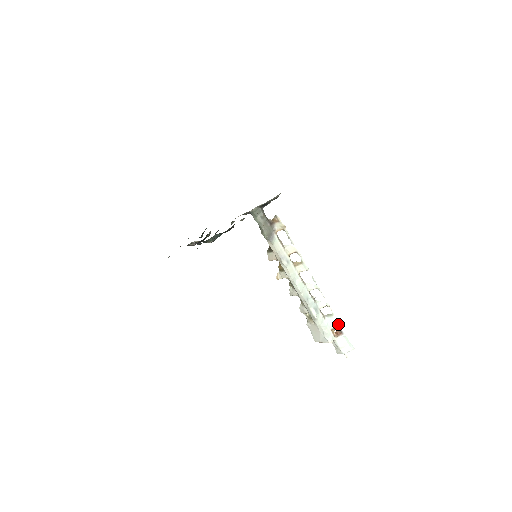
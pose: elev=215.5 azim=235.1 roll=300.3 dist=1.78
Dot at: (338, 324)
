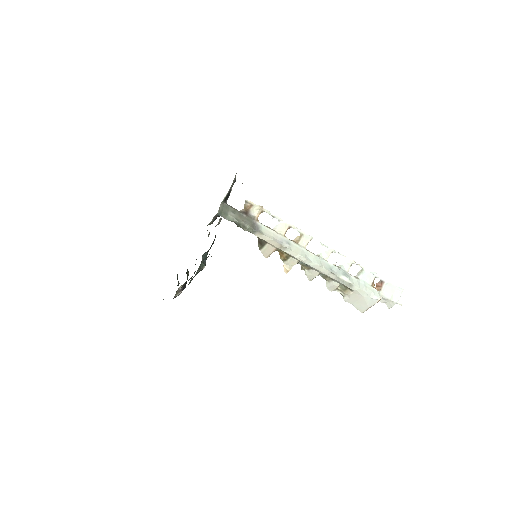
Dot at: (374, 275)
